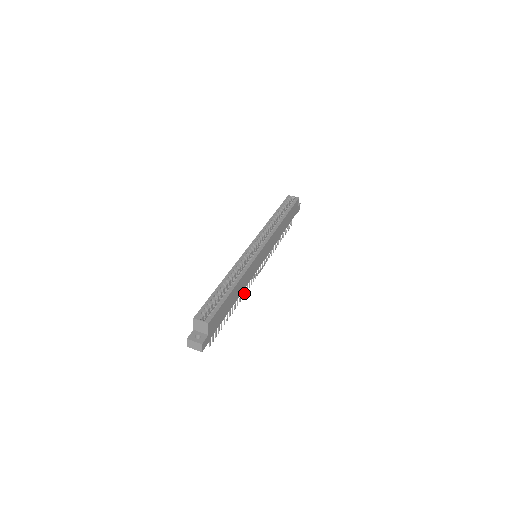
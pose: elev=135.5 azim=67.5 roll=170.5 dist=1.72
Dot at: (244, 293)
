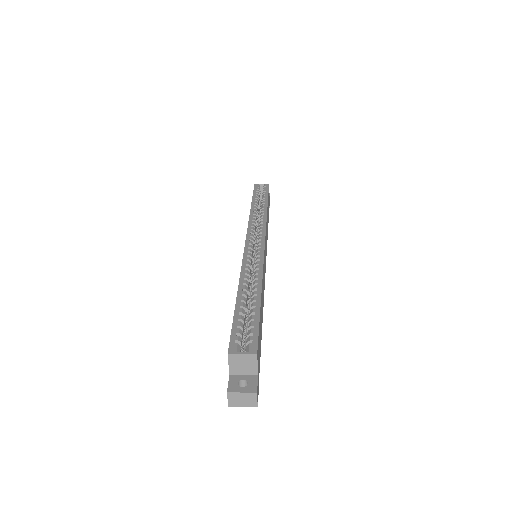
Dot at: occluded
